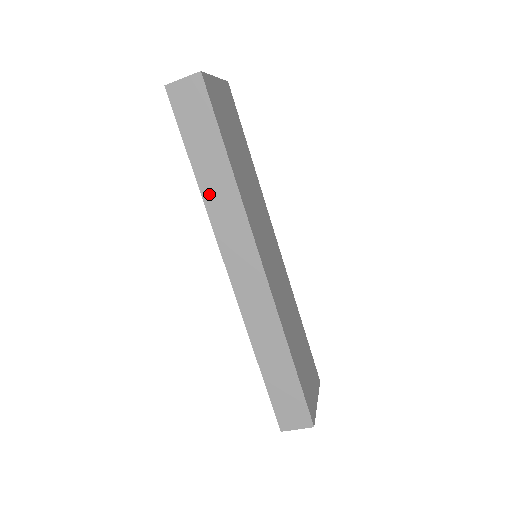
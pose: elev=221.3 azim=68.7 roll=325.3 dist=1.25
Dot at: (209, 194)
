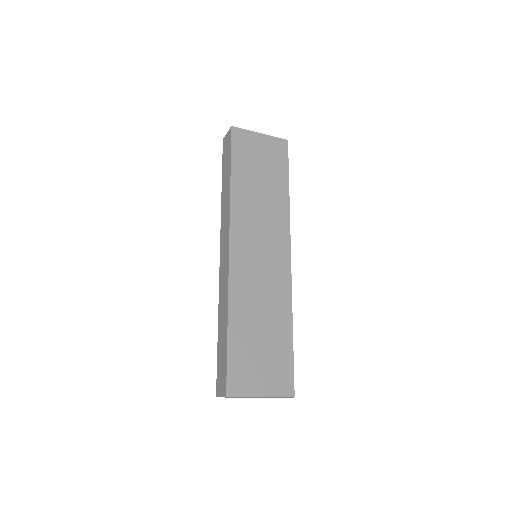
Dot at: (223, 201)
